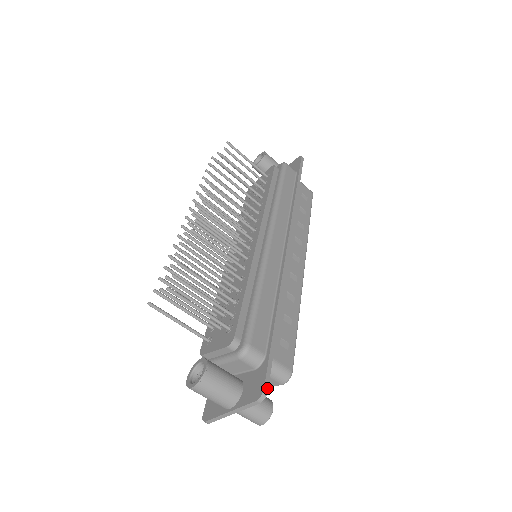
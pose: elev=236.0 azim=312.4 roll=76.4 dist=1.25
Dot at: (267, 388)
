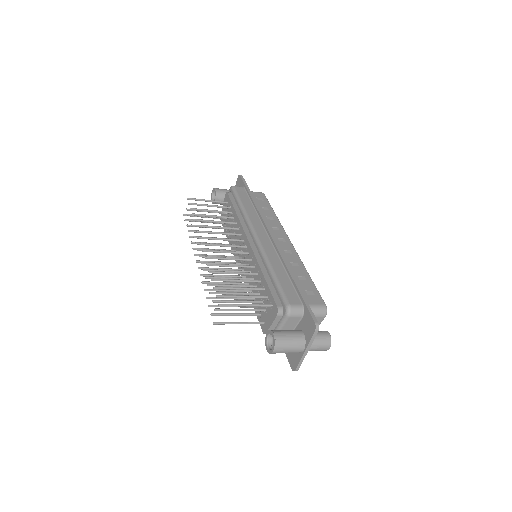
Dot at: (316, 320)
